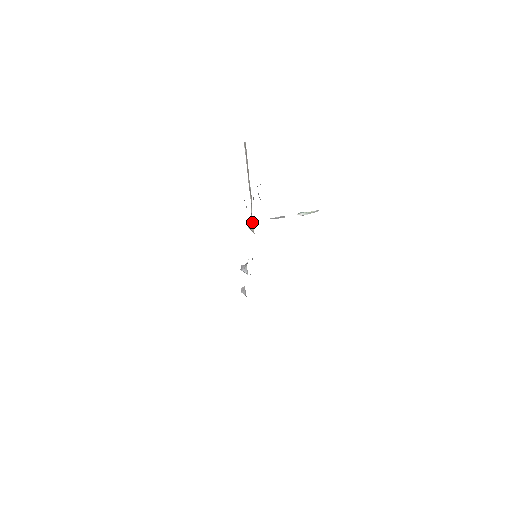
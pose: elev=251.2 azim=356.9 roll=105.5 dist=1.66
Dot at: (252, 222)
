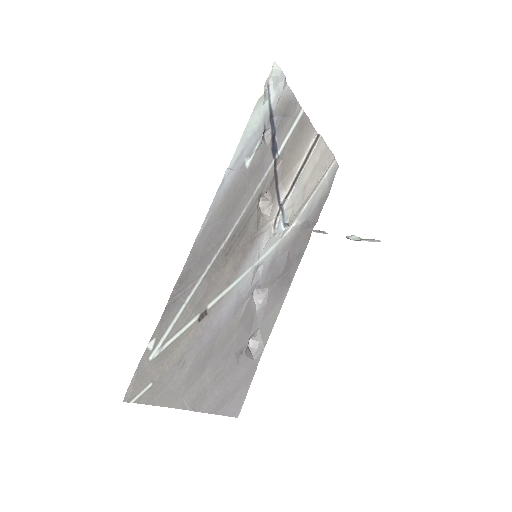
Dot at: (268, 203)
